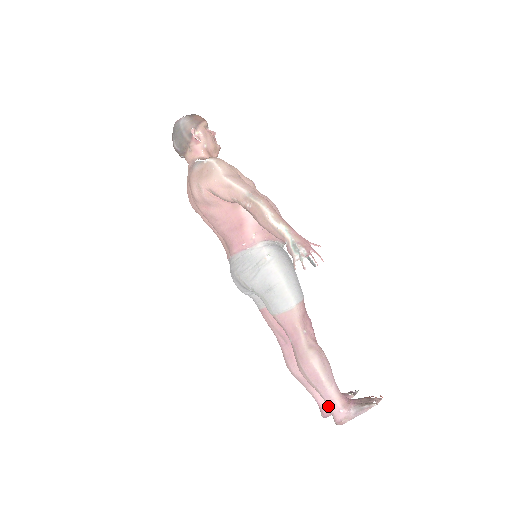
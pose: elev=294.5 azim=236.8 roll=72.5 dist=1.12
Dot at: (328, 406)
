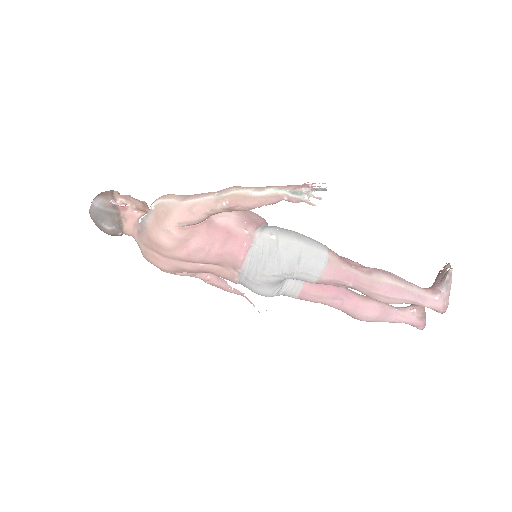
Dot at: (424, 306)
